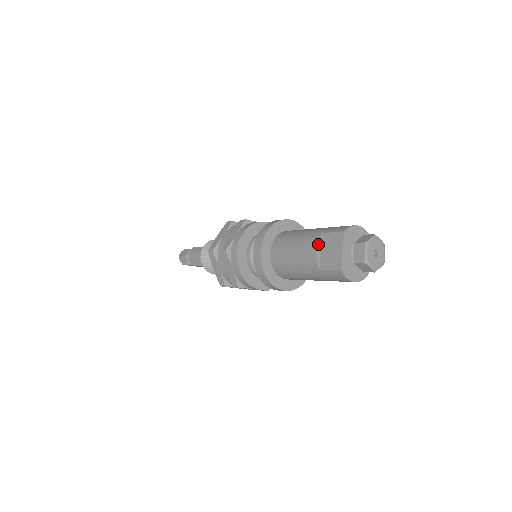
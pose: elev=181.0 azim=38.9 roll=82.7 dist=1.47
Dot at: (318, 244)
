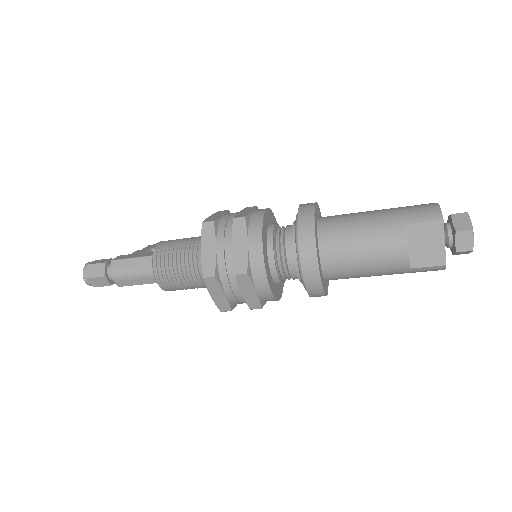
Dot at: (407, 241)
